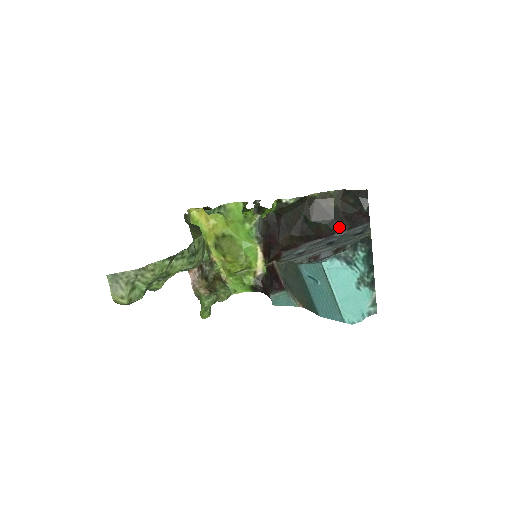
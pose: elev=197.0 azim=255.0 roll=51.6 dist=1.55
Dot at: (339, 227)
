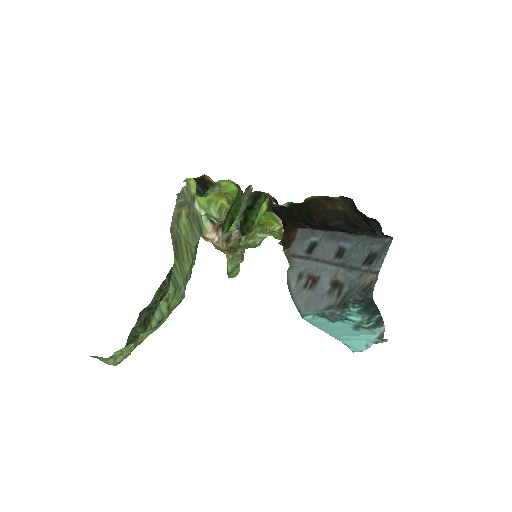
Dot at: (355, 230)
